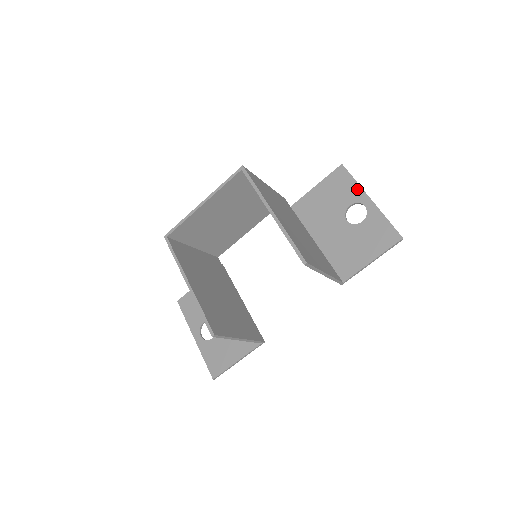
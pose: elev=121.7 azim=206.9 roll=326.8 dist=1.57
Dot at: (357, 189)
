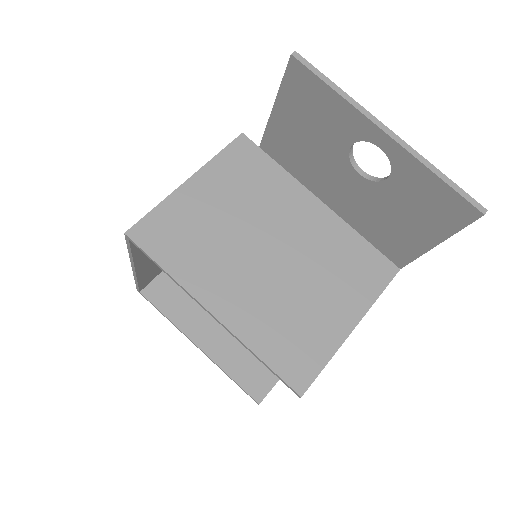
Dot at: (348, 112)
